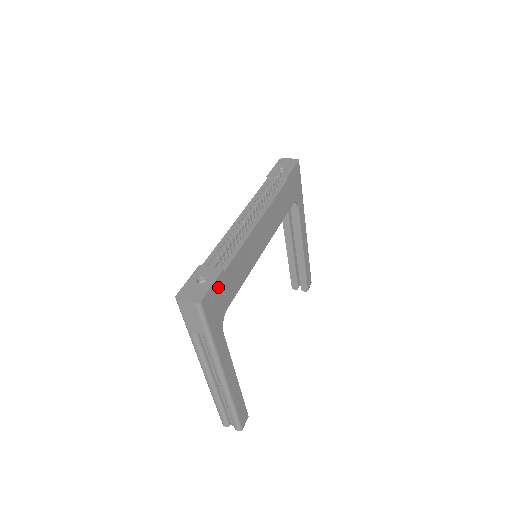
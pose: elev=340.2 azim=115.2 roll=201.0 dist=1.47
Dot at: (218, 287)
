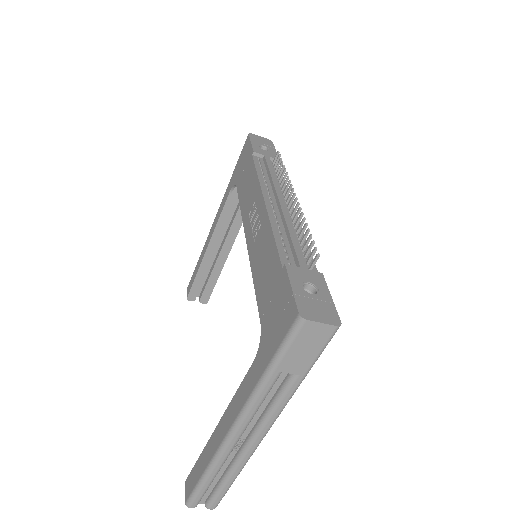
Dot at: occluded
